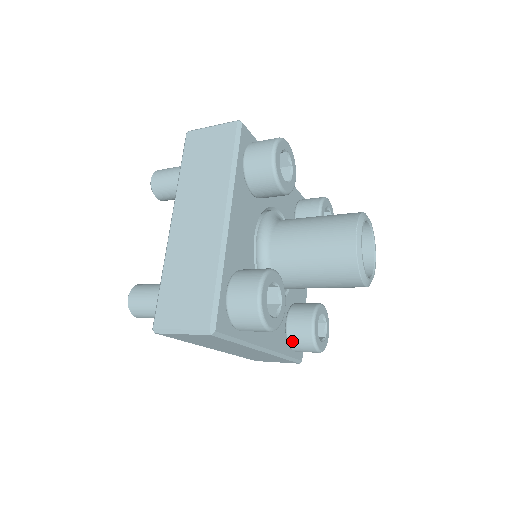
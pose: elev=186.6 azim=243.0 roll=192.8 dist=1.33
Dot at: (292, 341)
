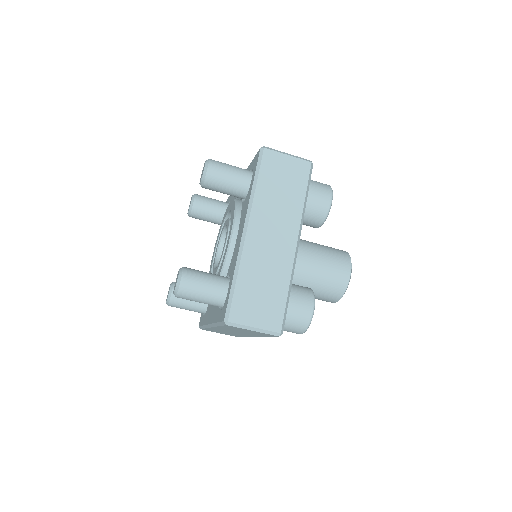
Dot at: occluded
